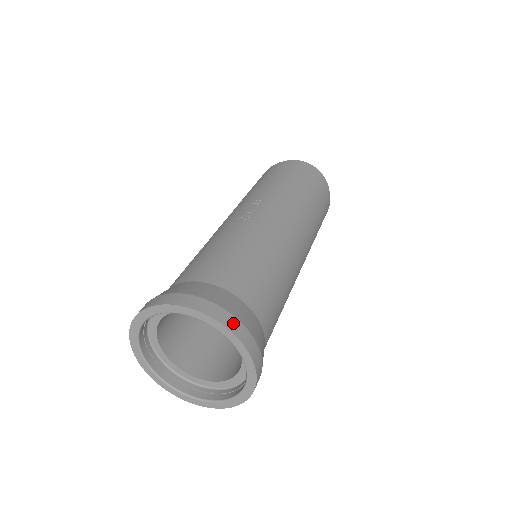
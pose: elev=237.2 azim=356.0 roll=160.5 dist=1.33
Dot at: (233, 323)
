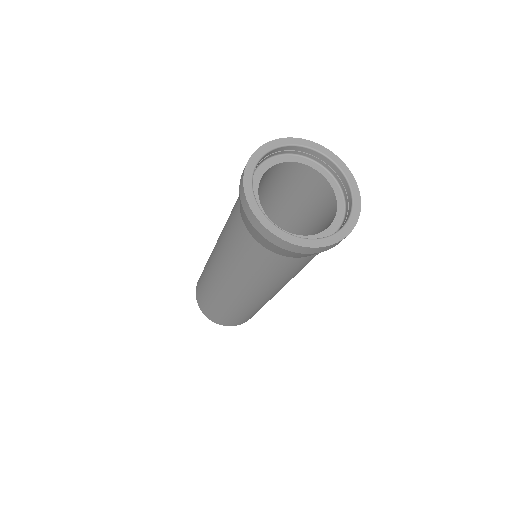
Dot at: occluded
